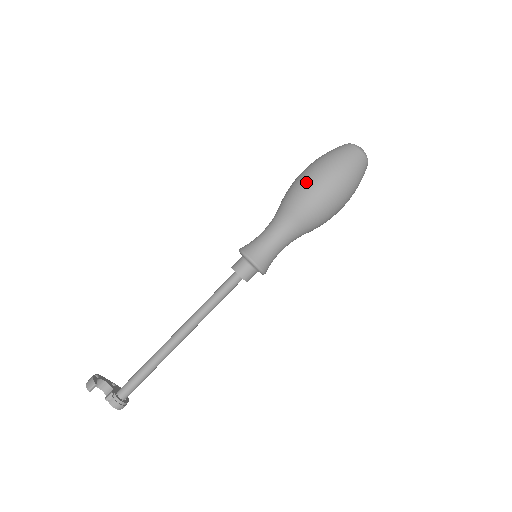
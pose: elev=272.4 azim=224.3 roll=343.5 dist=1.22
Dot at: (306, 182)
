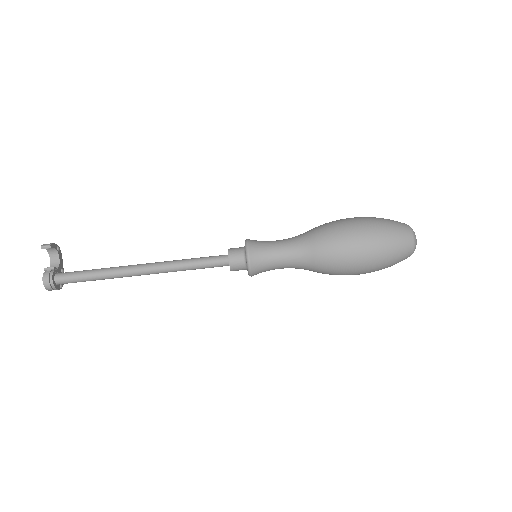
Dot at: (343, 220)
